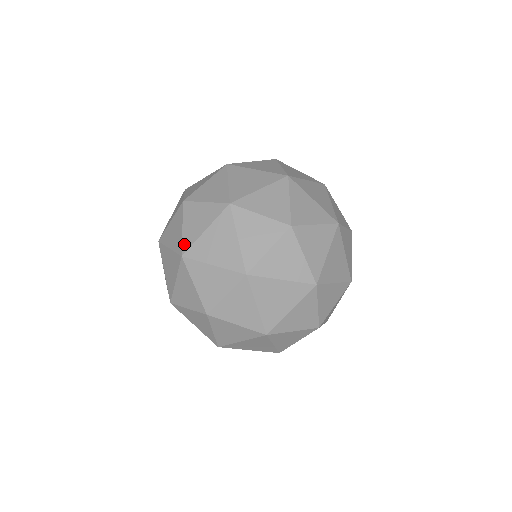
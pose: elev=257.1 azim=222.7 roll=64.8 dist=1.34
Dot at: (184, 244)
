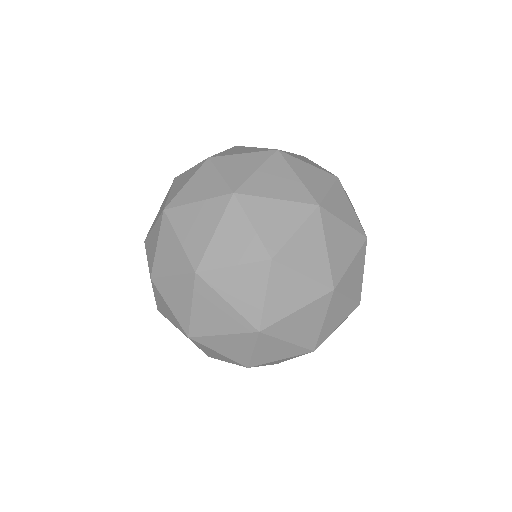
Dot at: (182, 325)
